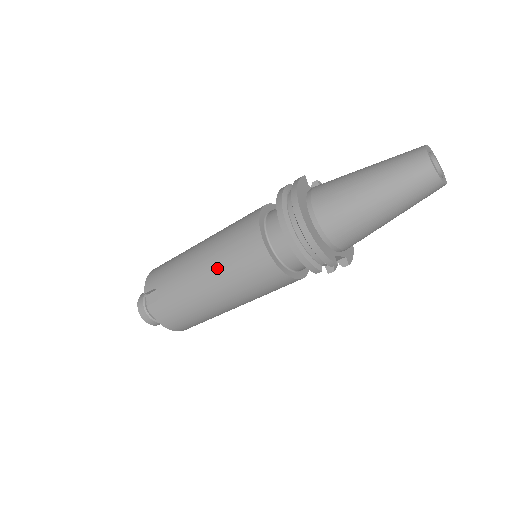
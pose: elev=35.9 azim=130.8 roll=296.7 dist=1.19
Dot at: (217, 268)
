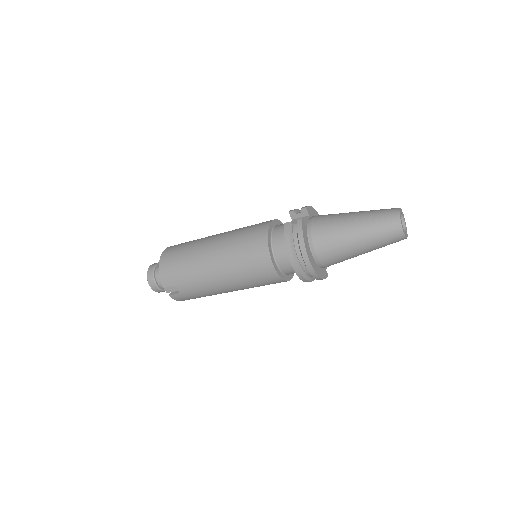
Dot at: (235, 282)
